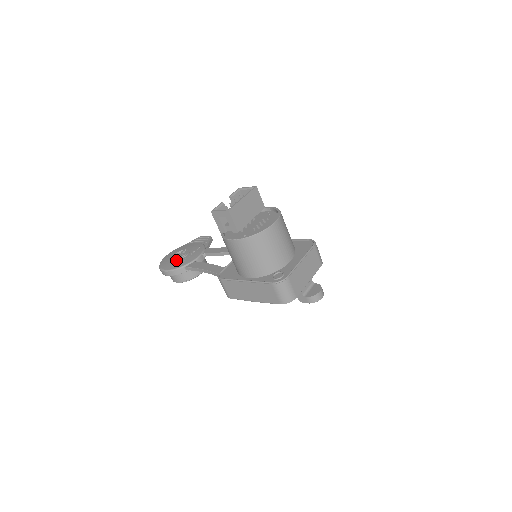
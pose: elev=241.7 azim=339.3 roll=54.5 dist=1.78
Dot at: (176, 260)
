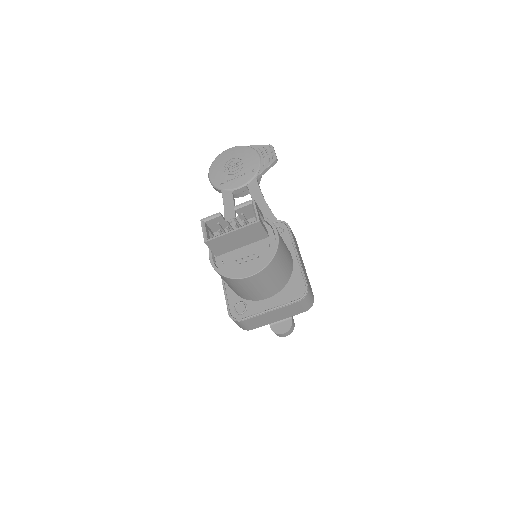
Dot at: (223, 172)
